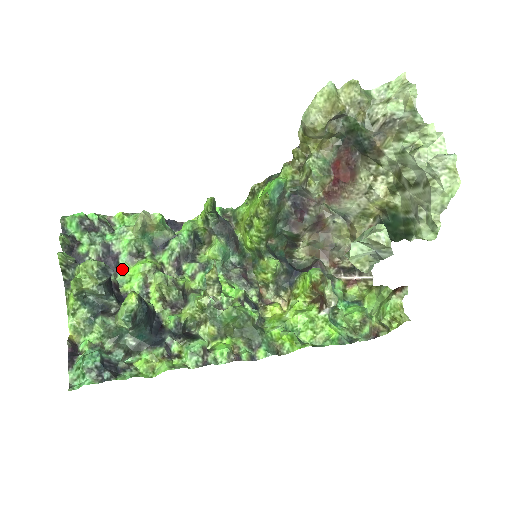
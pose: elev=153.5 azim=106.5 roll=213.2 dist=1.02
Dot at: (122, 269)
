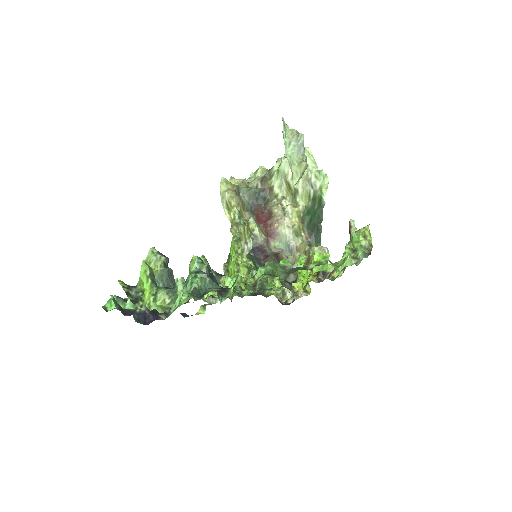
Dot at: (170, 309)
